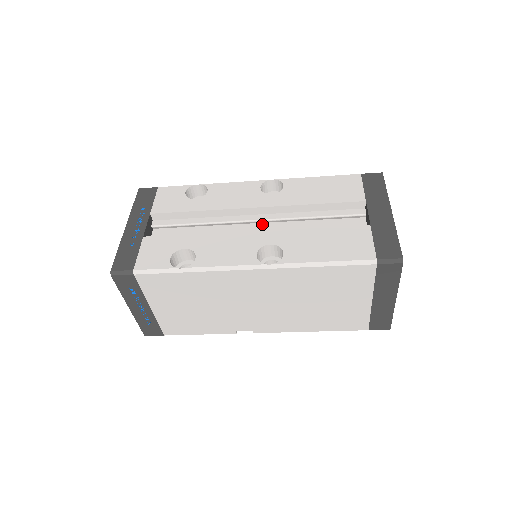
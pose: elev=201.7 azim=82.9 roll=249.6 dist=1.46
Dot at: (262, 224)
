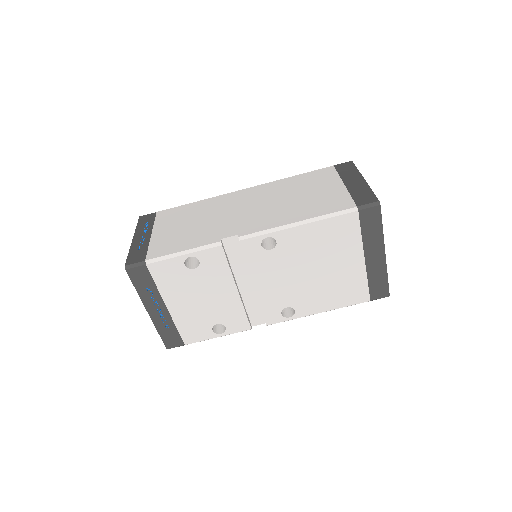
Dot at: occluded
